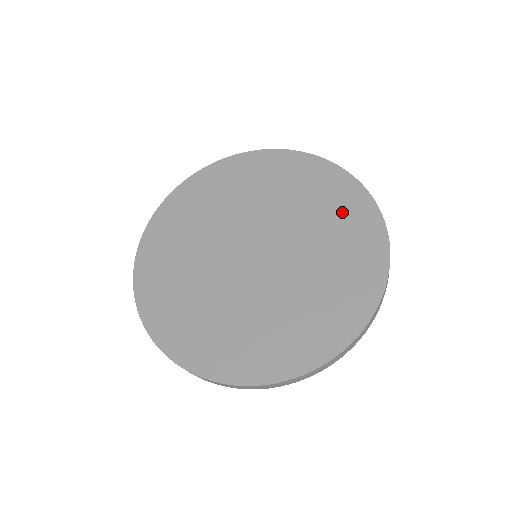
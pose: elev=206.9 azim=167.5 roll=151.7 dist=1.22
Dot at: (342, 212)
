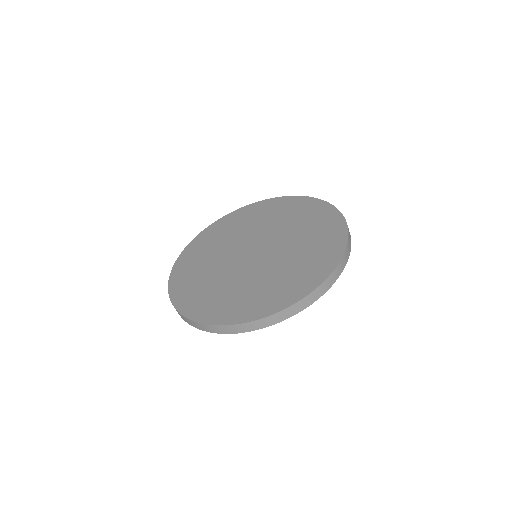
Dot at: (274, 209)
